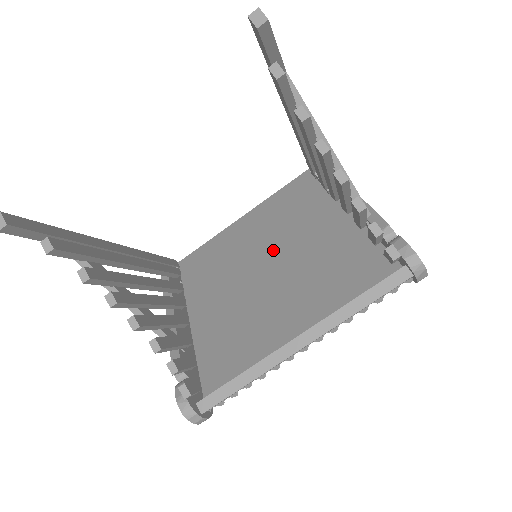
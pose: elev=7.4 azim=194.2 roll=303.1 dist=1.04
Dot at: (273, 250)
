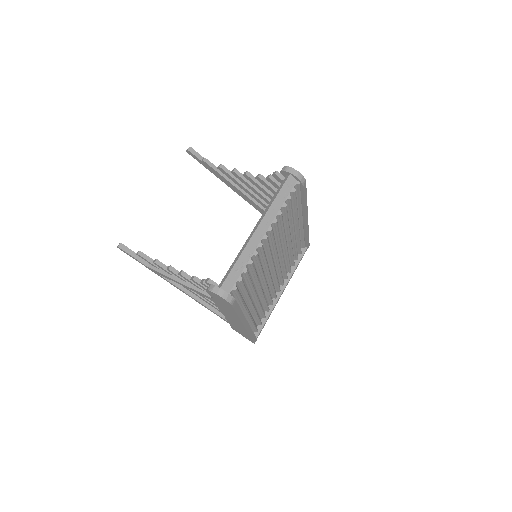
Dot at: occluded
